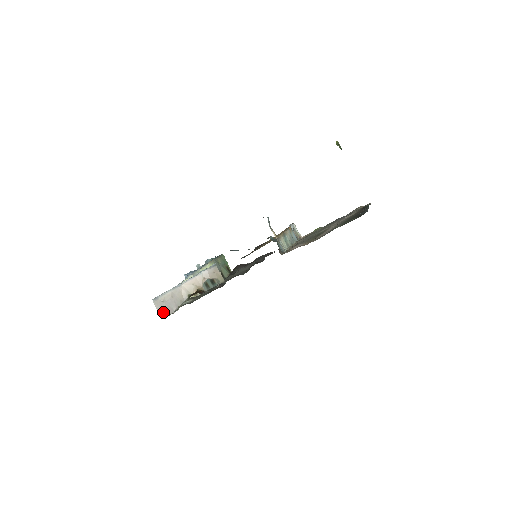
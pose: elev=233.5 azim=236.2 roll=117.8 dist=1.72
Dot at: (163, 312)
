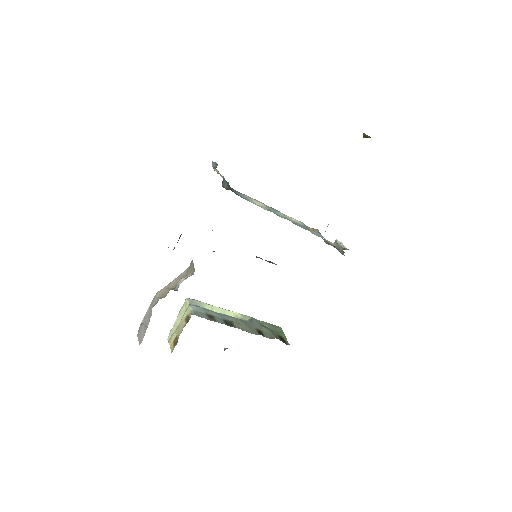
Dot at: (141, 337)
